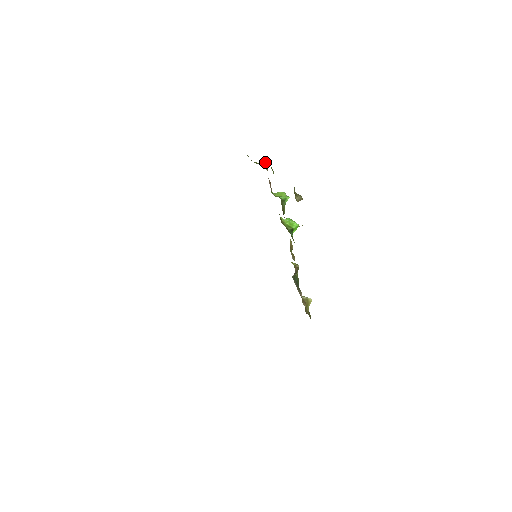
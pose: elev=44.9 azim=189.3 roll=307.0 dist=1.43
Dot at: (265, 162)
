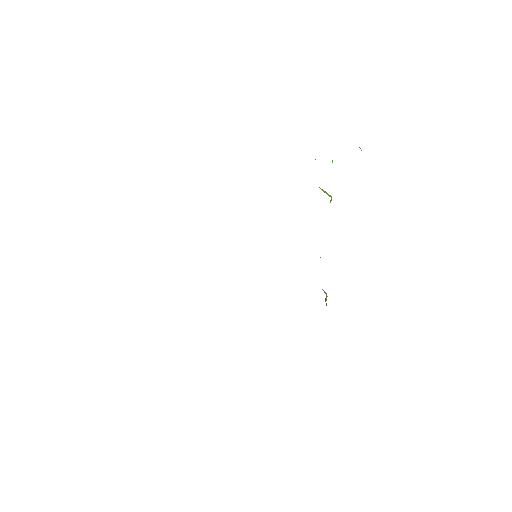
Dot at: occluded
